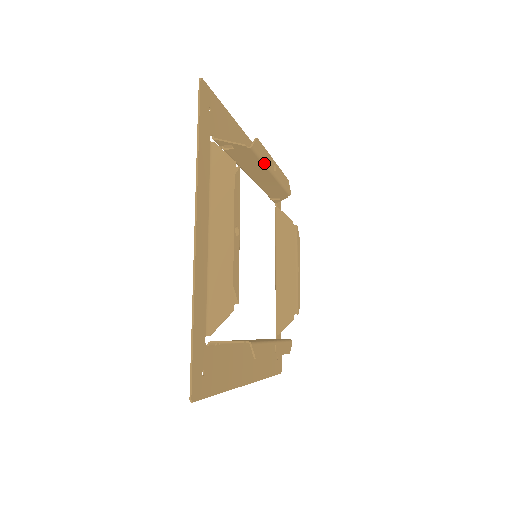
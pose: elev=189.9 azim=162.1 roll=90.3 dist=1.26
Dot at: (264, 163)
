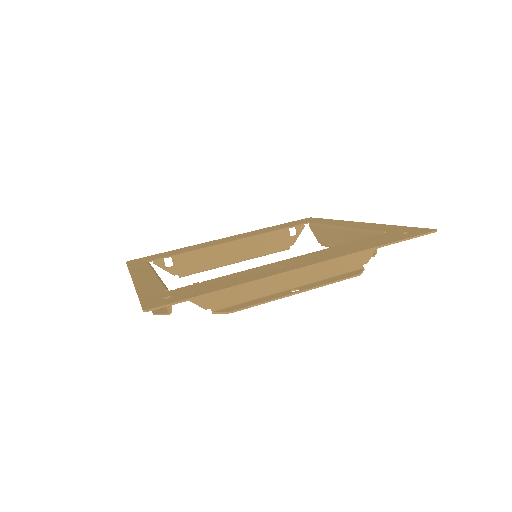
Dot at: (256, 299)
